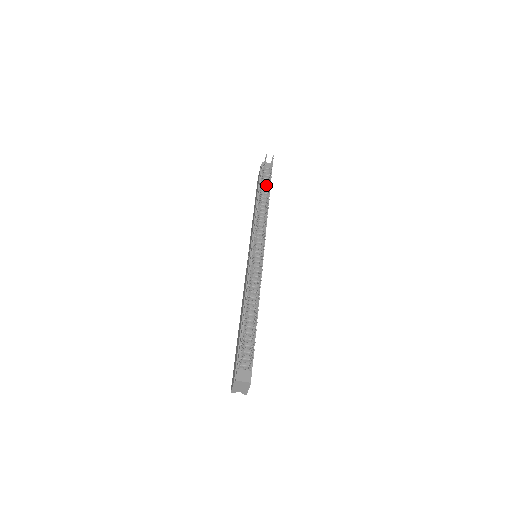
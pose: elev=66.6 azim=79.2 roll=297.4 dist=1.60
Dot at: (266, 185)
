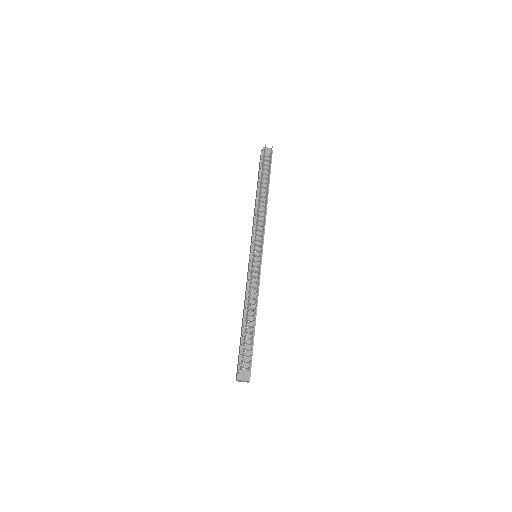
Dot at: (266, 176)
